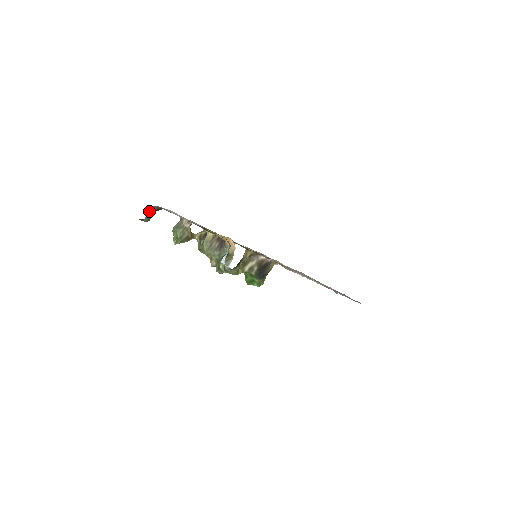
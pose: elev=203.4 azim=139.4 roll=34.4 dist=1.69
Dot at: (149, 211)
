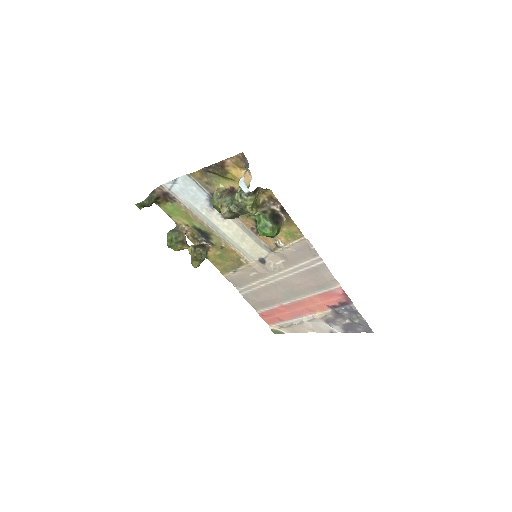
Dot at: (151, 194)
